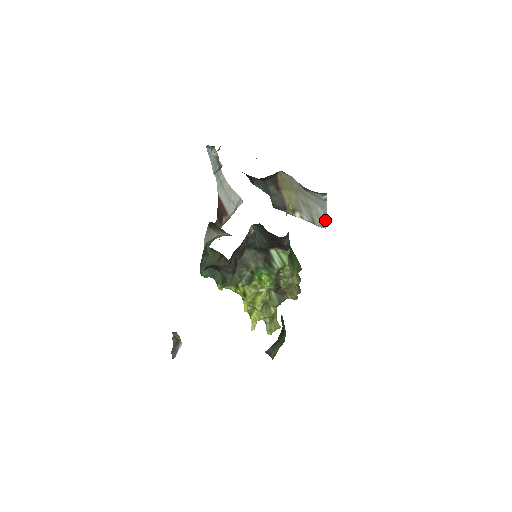
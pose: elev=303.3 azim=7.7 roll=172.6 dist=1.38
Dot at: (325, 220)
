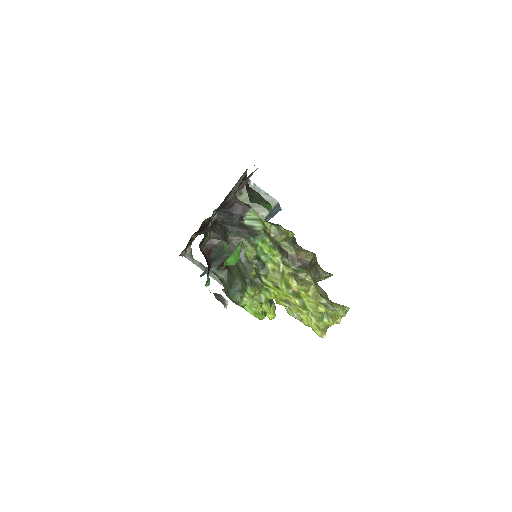
Dot at: (270, 197)
